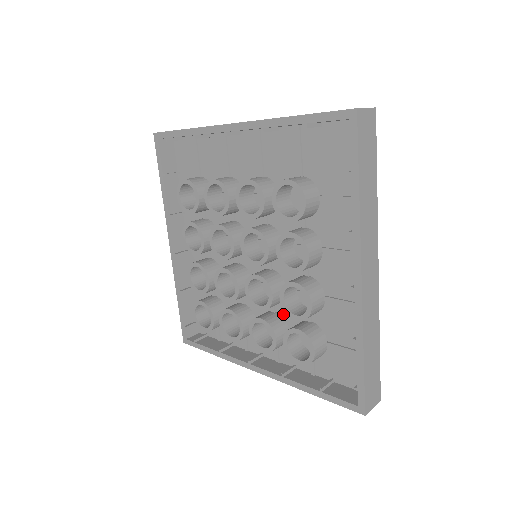
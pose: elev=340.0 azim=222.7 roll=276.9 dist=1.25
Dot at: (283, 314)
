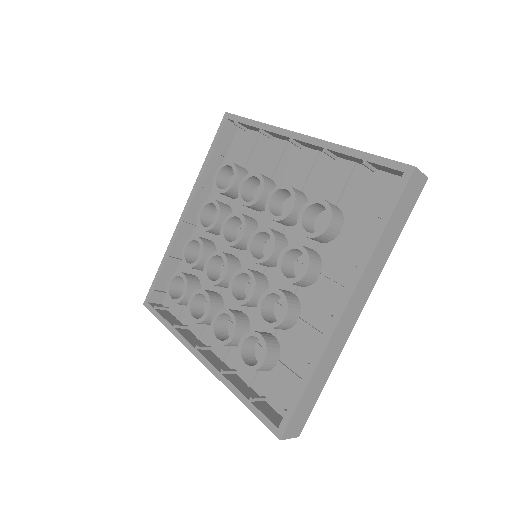
Dot at: (251, 318)
